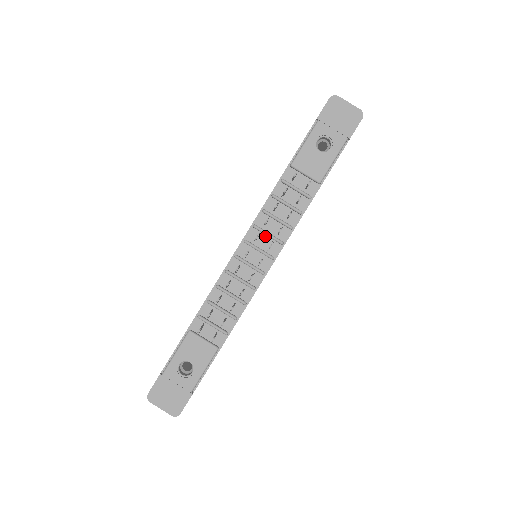
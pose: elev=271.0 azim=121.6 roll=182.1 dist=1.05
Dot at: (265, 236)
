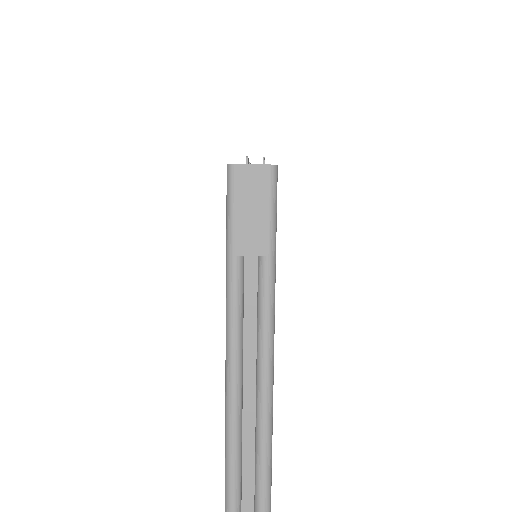
Dot at: occluded
